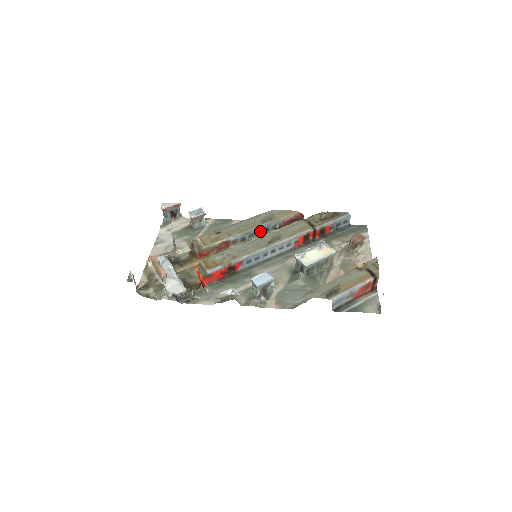
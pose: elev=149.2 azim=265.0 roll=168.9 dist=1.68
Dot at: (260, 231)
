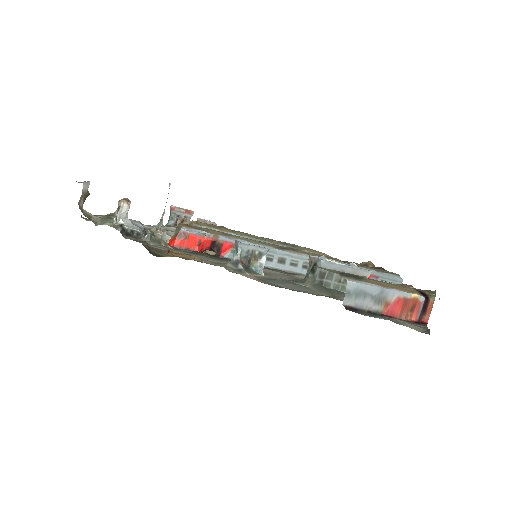
Dot at: occluded
